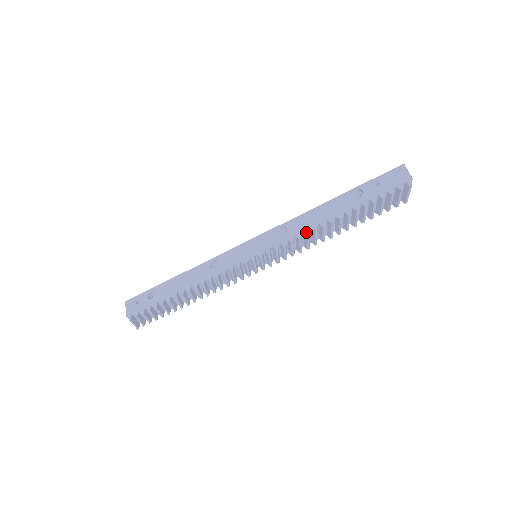
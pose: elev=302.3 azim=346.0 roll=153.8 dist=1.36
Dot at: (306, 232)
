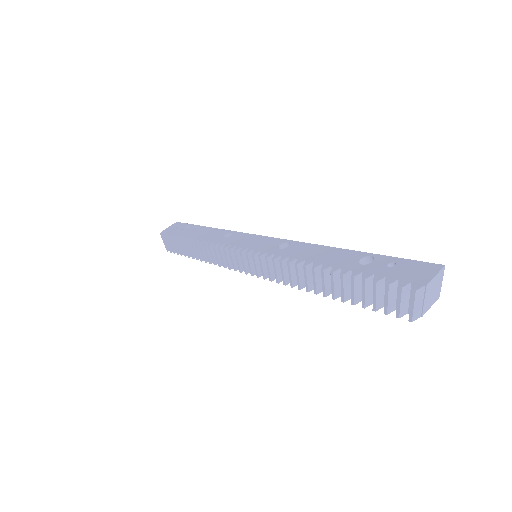
Dot at: (290, 259)
